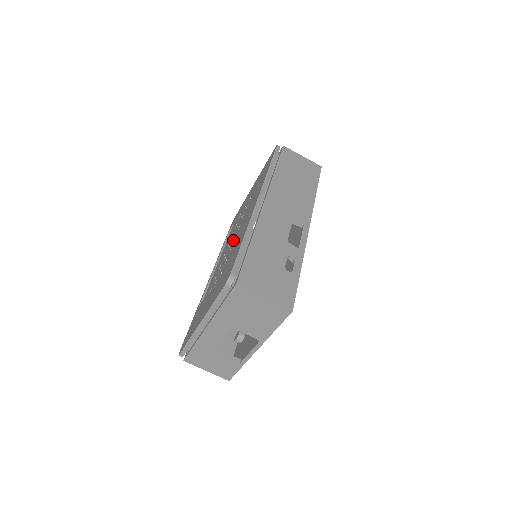
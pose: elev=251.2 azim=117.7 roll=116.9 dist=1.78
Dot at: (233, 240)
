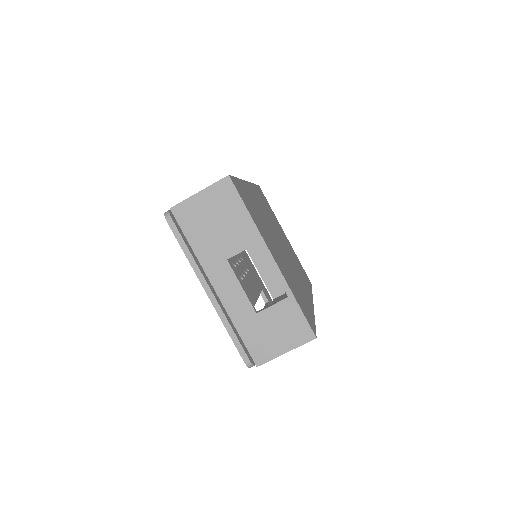
Dot at: occluded
